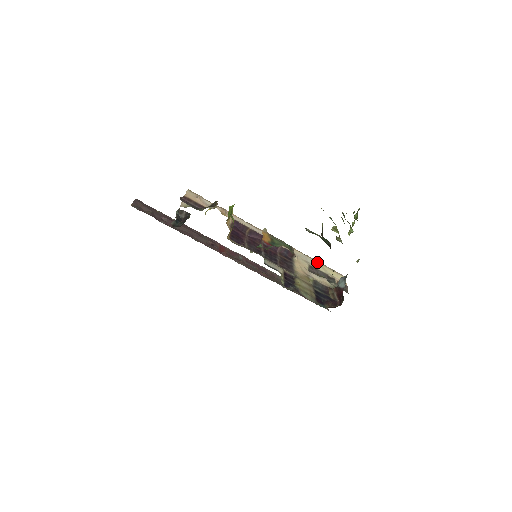
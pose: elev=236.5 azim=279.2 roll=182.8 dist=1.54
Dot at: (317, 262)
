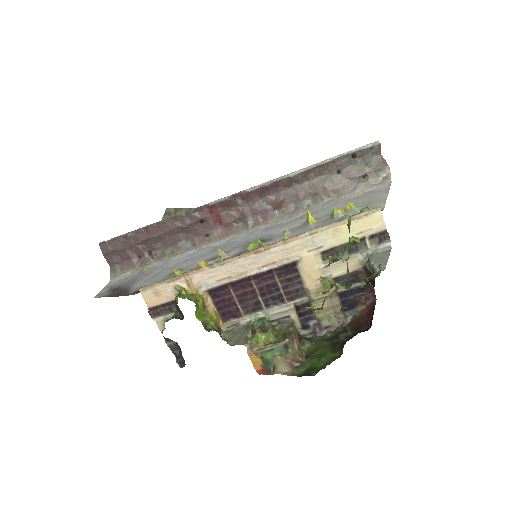
Dot at: (330, 229)
